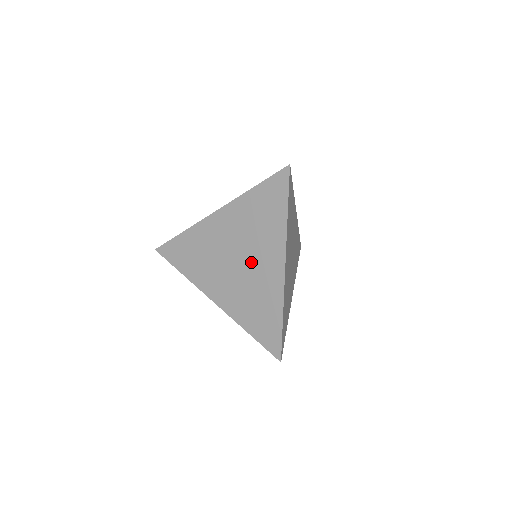
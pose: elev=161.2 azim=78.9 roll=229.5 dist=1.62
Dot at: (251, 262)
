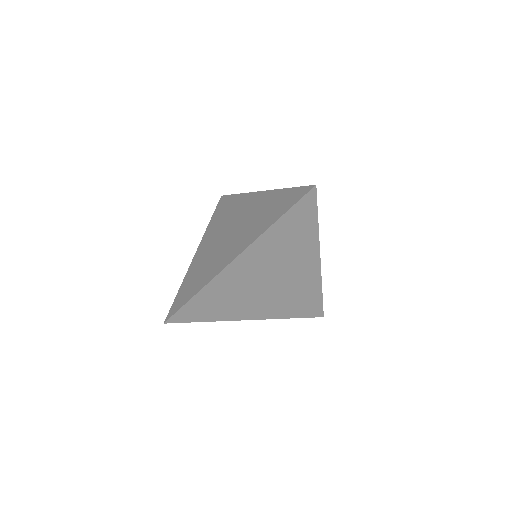
Dot at: (232, 240)
